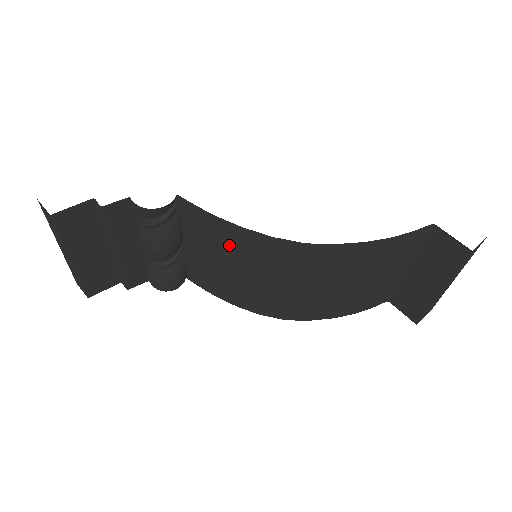
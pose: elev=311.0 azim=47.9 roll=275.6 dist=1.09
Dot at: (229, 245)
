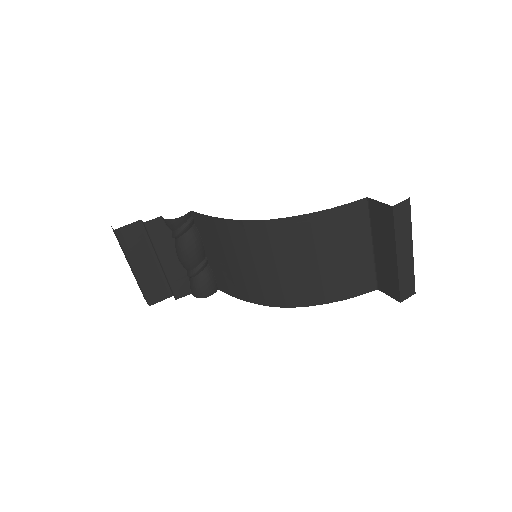
Dot at: (225, 239)
